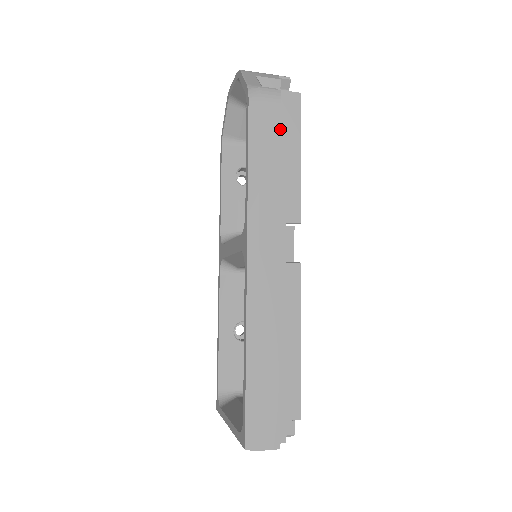
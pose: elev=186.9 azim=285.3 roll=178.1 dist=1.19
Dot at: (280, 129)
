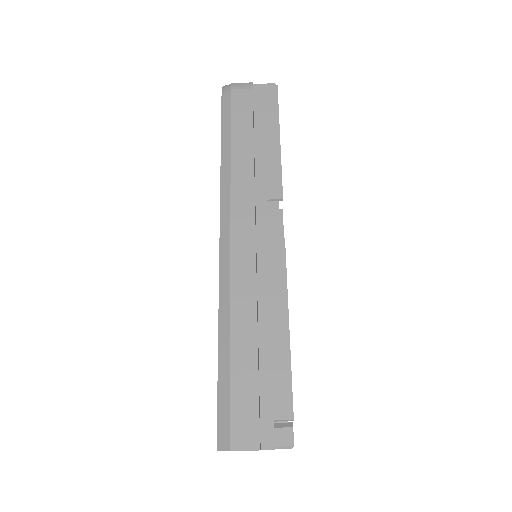
Dot at: (252, 112)
